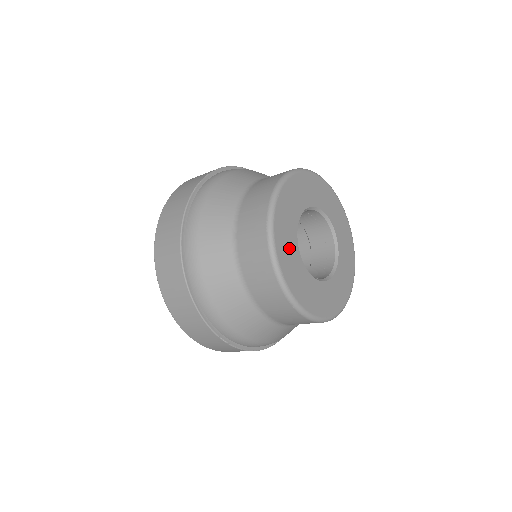
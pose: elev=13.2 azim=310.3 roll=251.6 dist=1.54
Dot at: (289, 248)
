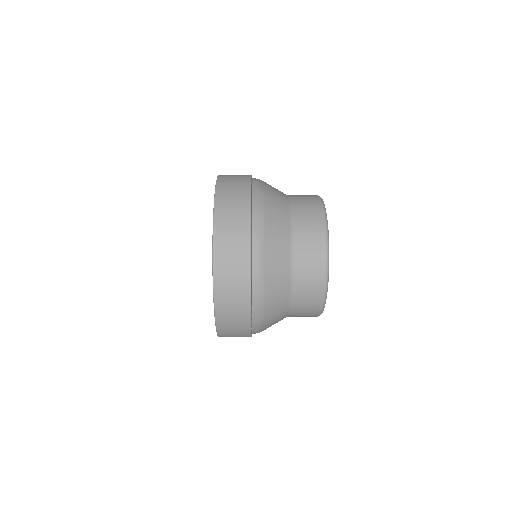
Dot at: occluded
